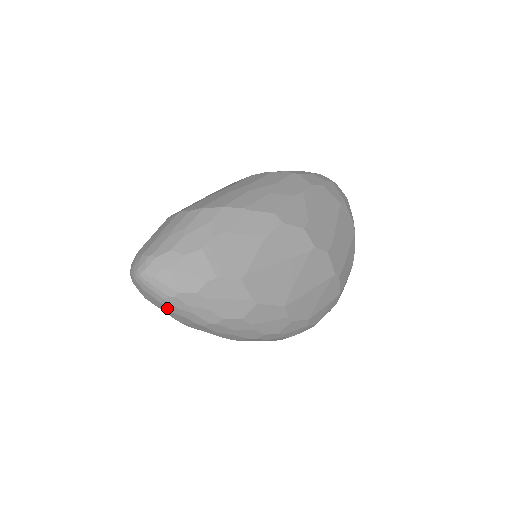
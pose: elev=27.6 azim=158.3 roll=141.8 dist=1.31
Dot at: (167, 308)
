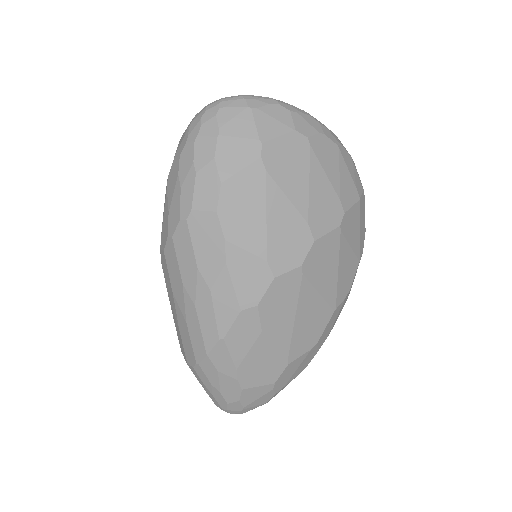
Dot at: occluded
